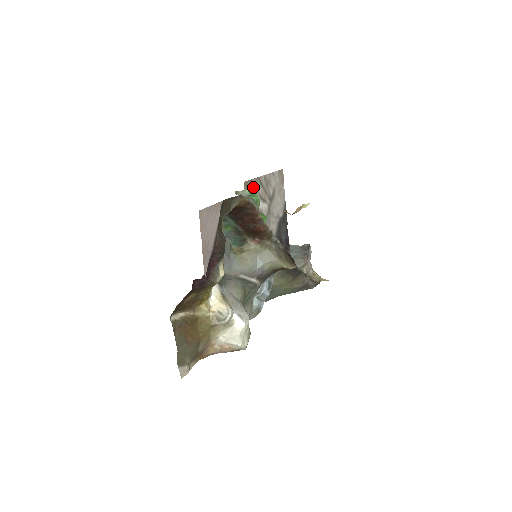
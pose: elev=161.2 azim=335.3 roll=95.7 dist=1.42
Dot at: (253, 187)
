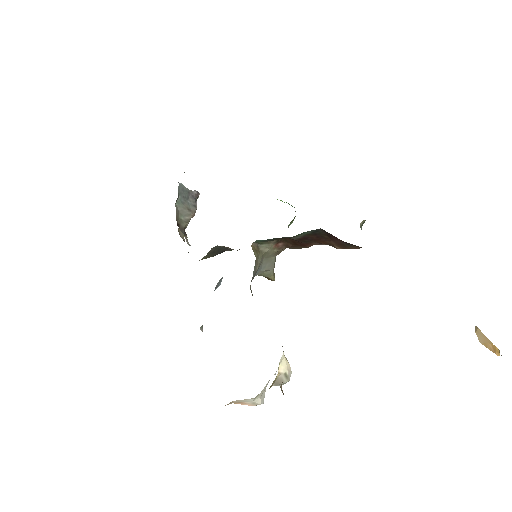
Dot at: occluded
